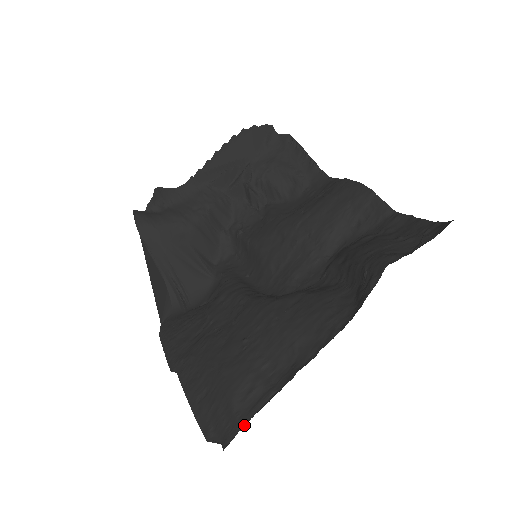
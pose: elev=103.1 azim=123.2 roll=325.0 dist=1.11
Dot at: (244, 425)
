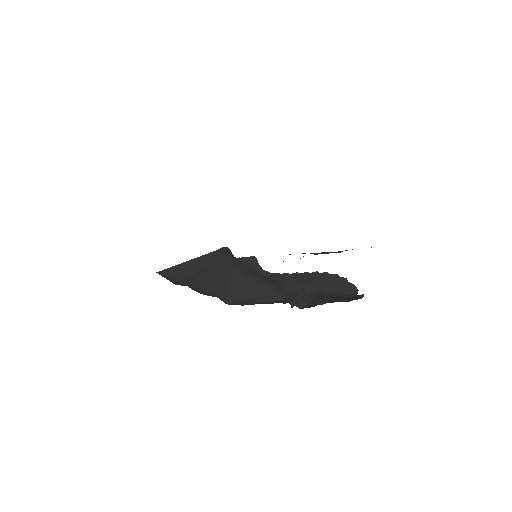
Dot at: occluded
